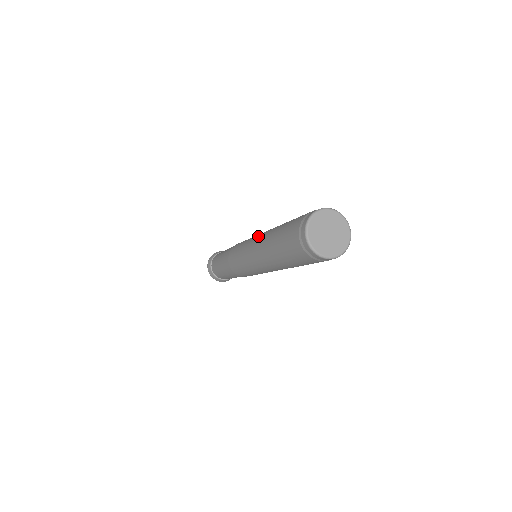
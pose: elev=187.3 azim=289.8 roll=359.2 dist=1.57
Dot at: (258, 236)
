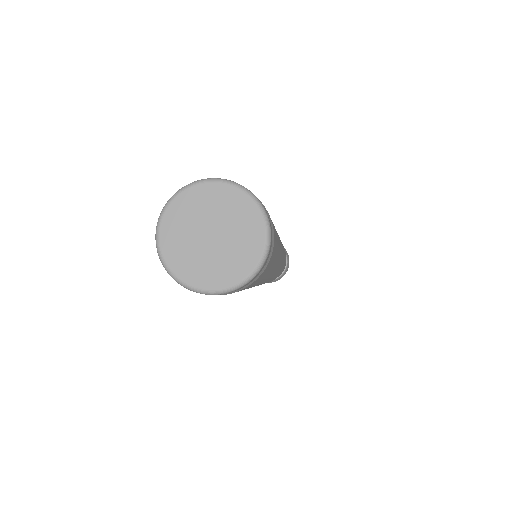
Dot at: occluded
